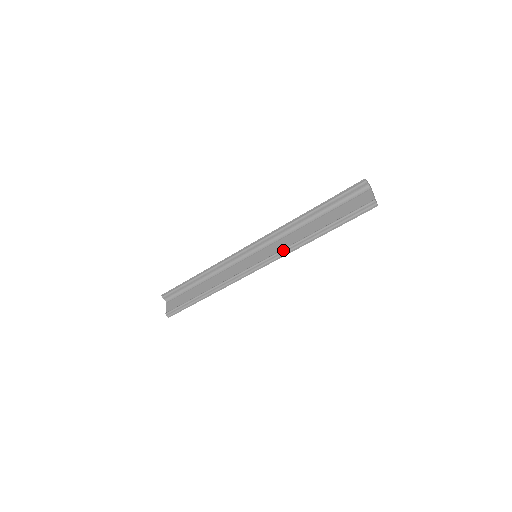
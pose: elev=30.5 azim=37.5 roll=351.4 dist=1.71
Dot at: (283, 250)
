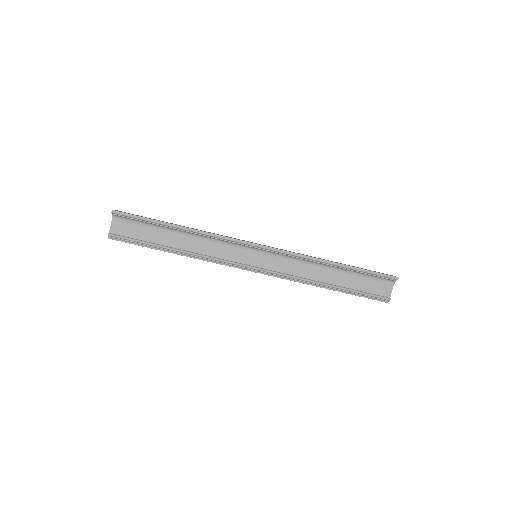
Dot at: (288, 277)
